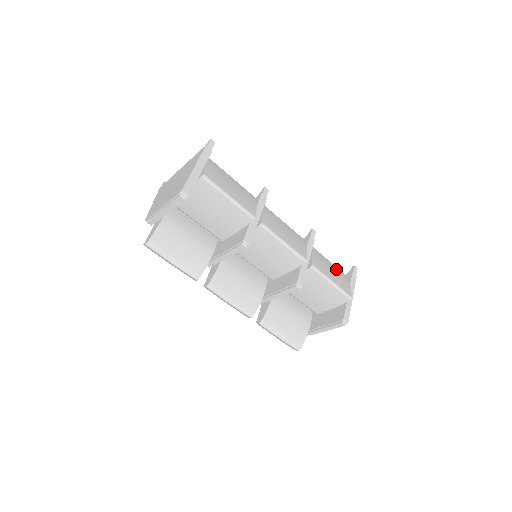
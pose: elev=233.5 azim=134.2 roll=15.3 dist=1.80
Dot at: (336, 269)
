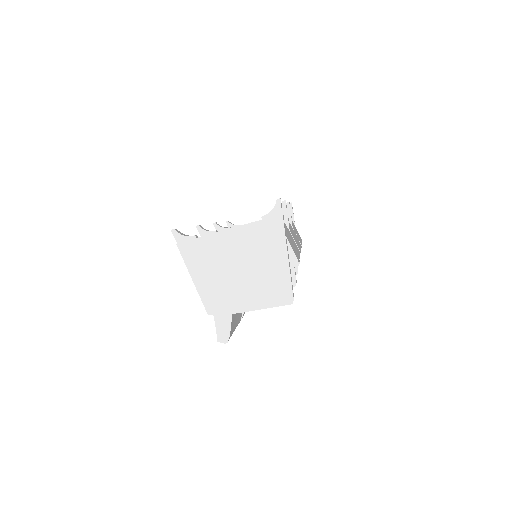
Dot at: occluded
